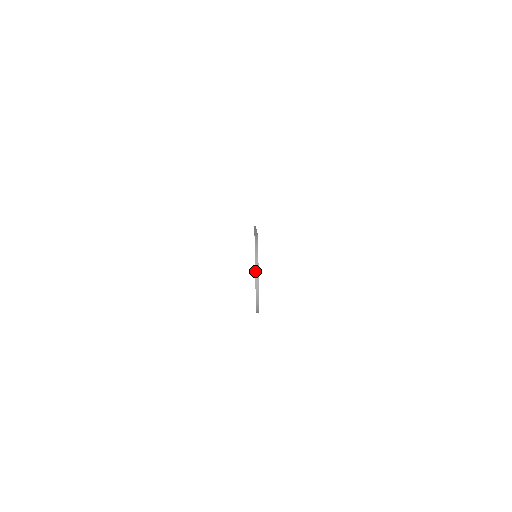
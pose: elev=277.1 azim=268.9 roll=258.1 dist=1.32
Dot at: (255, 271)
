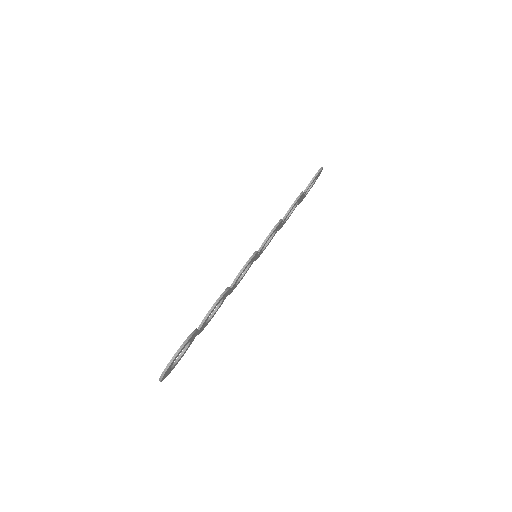
Dot at: (160, 377)
